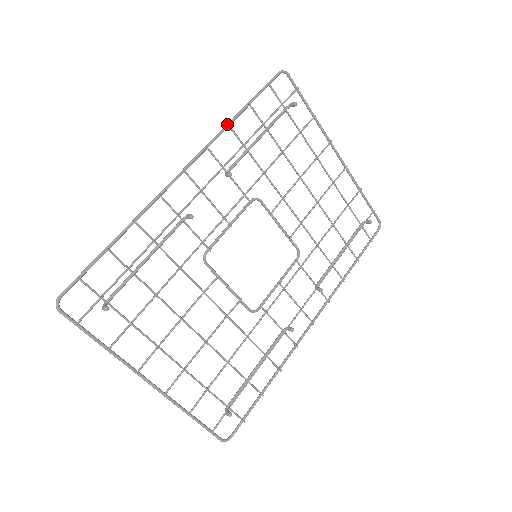
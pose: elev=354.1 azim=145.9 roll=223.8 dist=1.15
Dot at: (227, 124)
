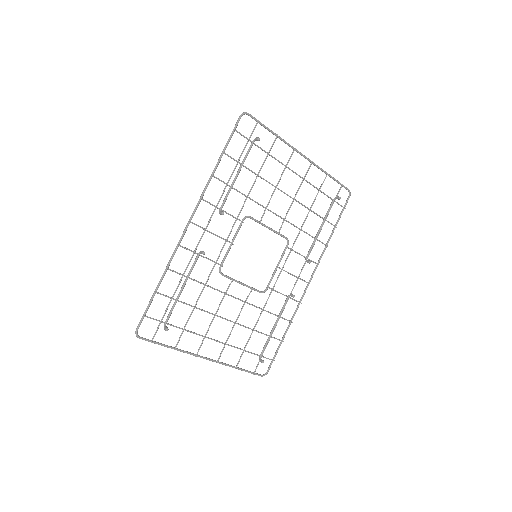
Dot at: (211, 175)
